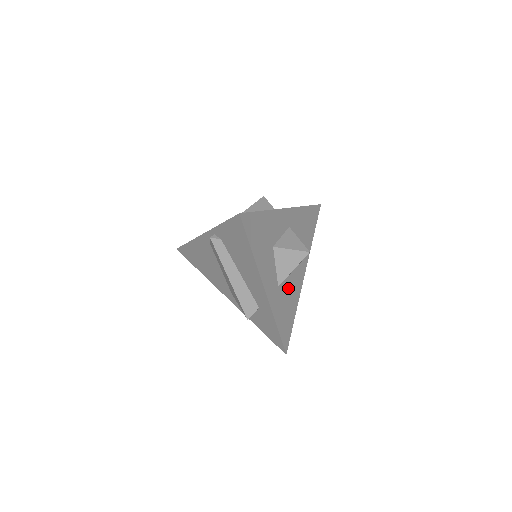
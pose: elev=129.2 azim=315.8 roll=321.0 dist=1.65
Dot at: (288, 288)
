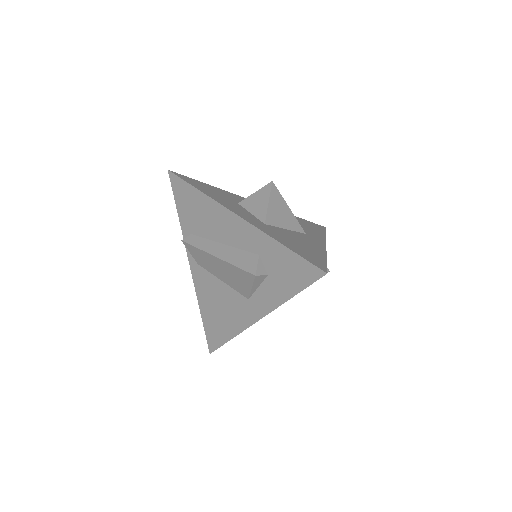
Dot at: (291, 235)
